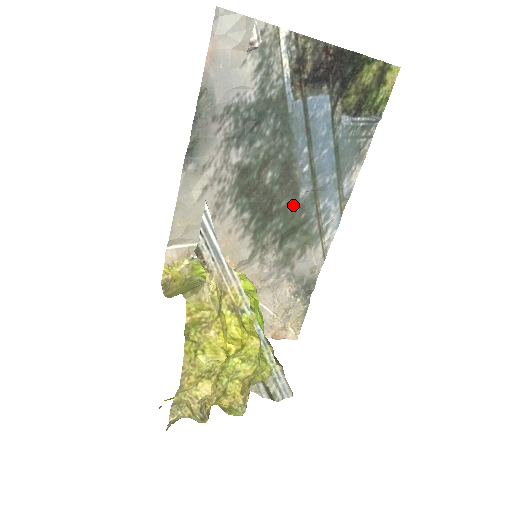
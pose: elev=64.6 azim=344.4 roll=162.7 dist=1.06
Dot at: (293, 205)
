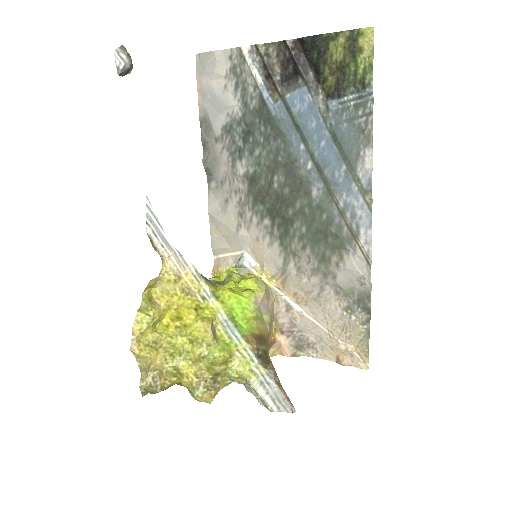
Dot at: (309, 206)
